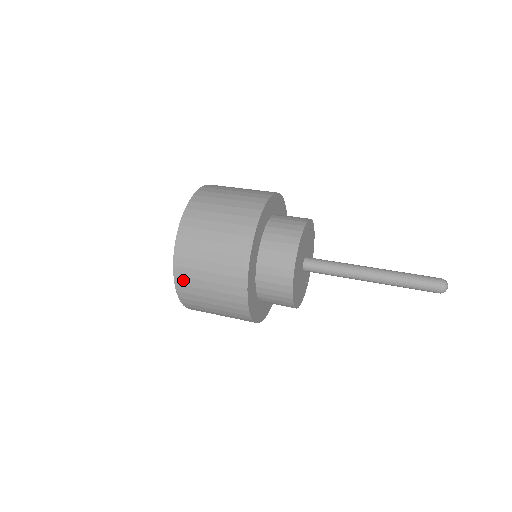
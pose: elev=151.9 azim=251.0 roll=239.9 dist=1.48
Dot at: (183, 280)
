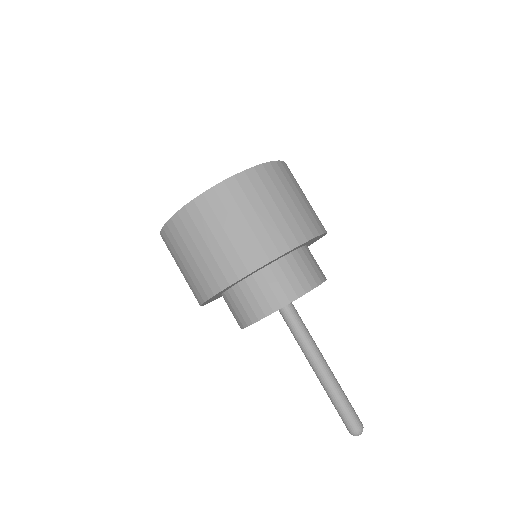
Dot at: (170, 234)
